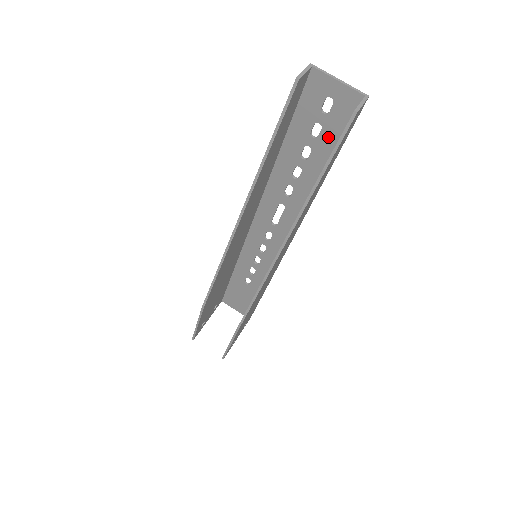
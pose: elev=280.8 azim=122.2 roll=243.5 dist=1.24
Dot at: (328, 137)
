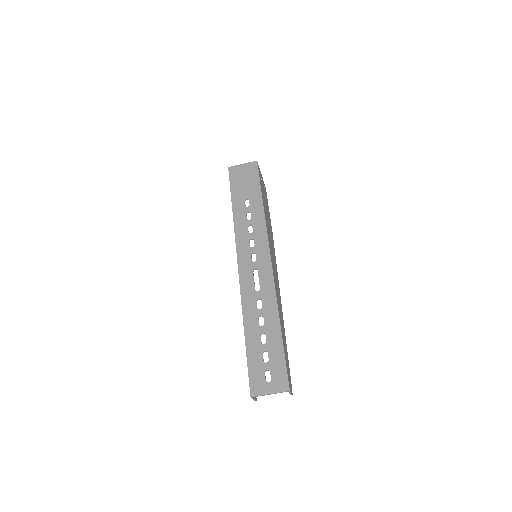
Dot at: (274, 356)
